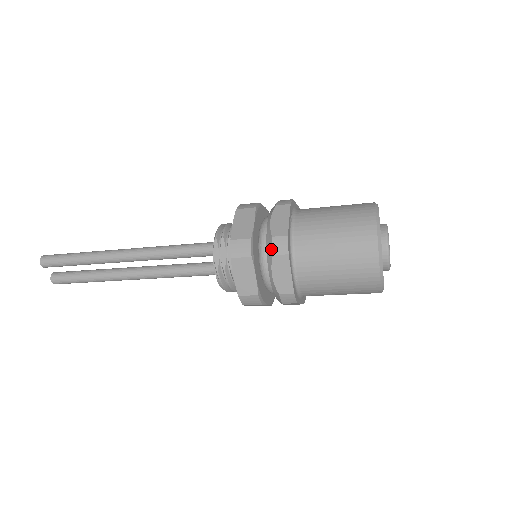
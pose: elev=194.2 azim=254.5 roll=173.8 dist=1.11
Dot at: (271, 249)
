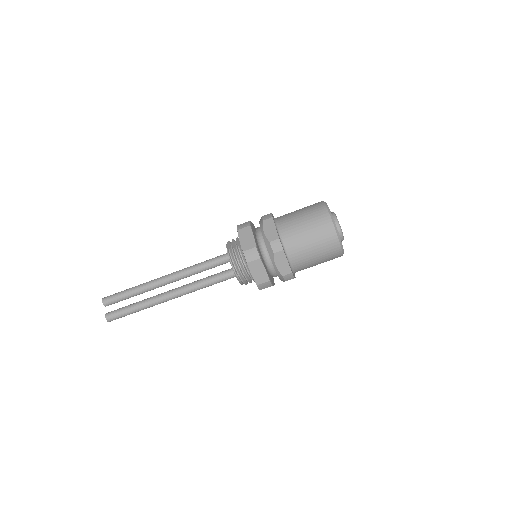
Dot at: (262, 220)
